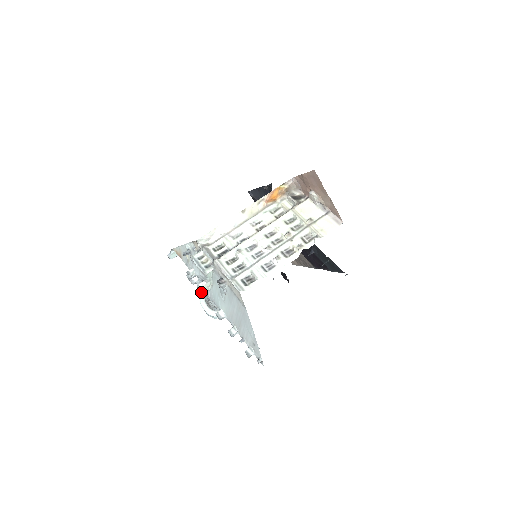
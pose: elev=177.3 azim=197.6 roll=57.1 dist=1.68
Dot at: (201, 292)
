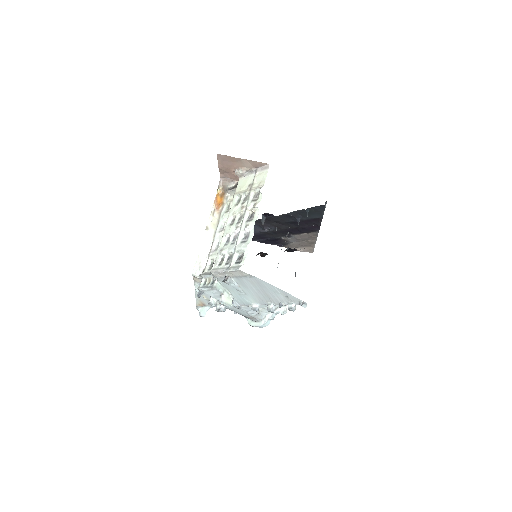
Dot at: (227, 306)
